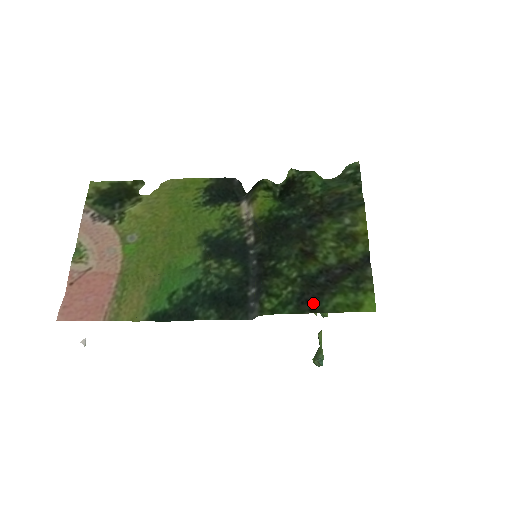
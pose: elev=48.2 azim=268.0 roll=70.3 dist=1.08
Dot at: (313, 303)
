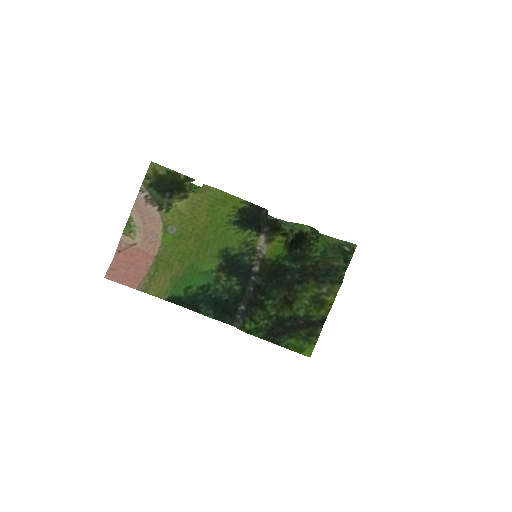
Dot at: (276, 337)
